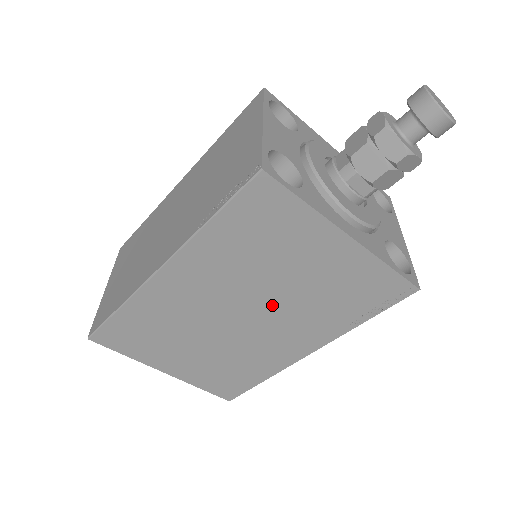
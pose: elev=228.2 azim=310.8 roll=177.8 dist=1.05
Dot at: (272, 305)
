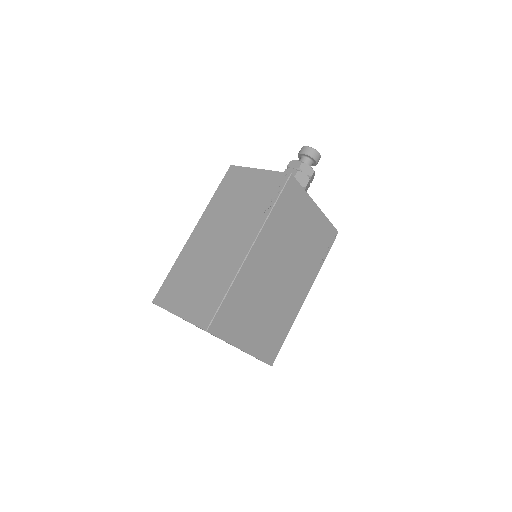
Dot at: (293, 261)
